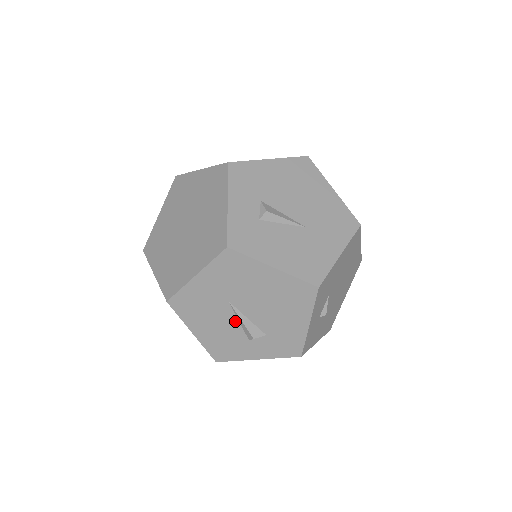
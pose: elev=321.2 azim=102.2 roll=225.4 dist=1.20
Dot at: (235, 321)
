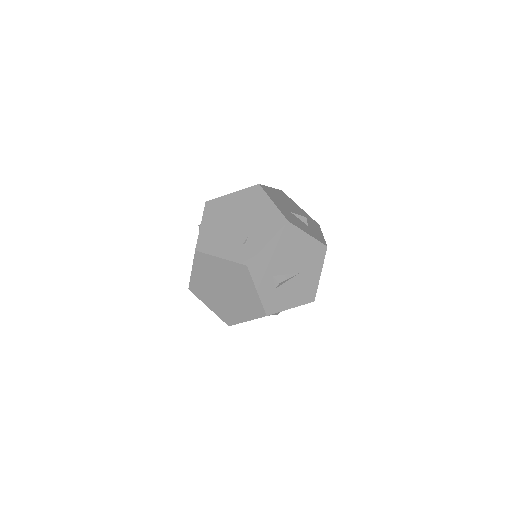
Dot at: occluded
